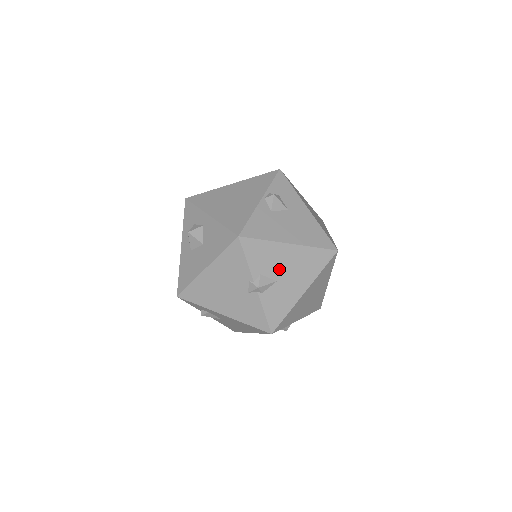
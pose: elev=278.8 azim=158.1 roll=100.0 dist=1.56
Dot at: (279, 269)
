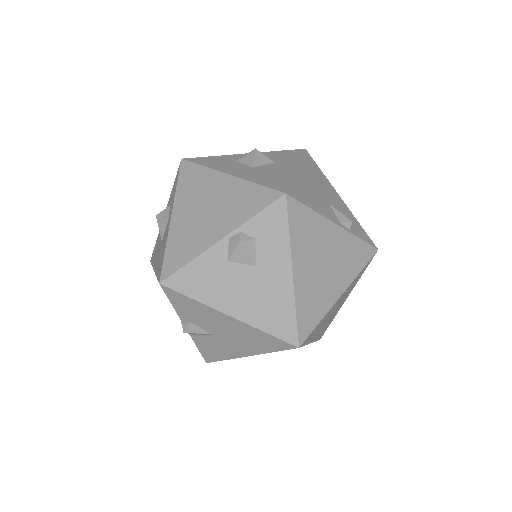
Dot at: (214, 327)
